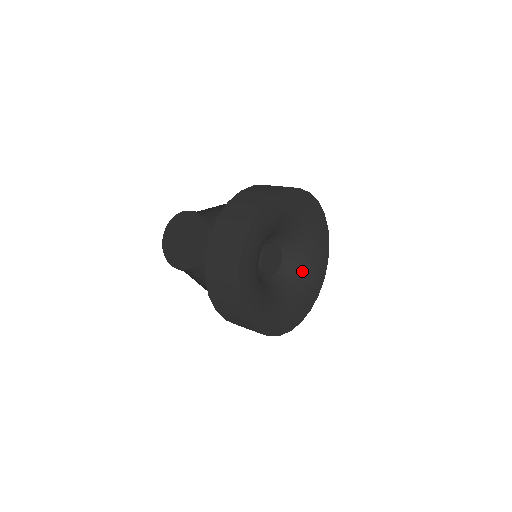
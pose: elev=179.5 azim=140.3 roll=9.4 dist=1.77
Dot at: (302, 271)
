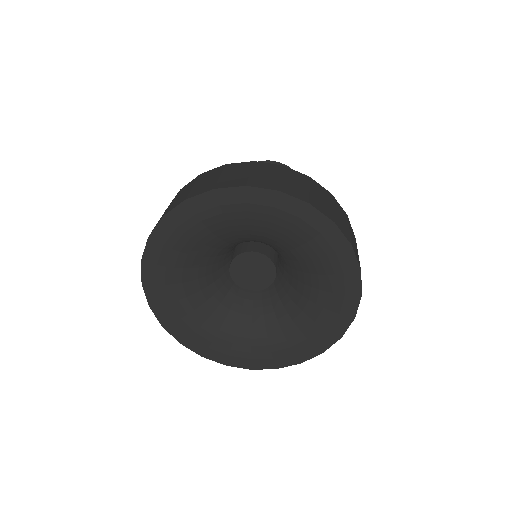
Dot at: (305, 298)
